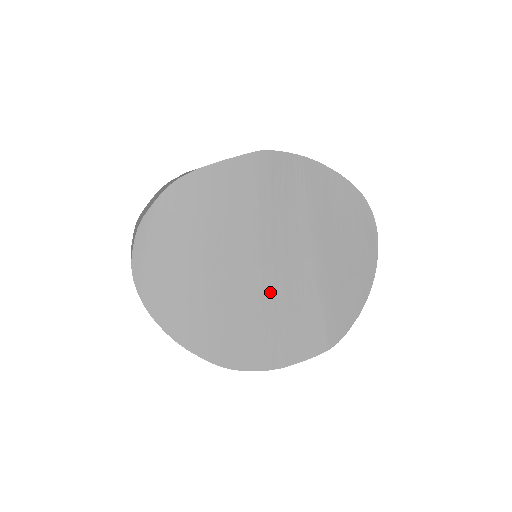
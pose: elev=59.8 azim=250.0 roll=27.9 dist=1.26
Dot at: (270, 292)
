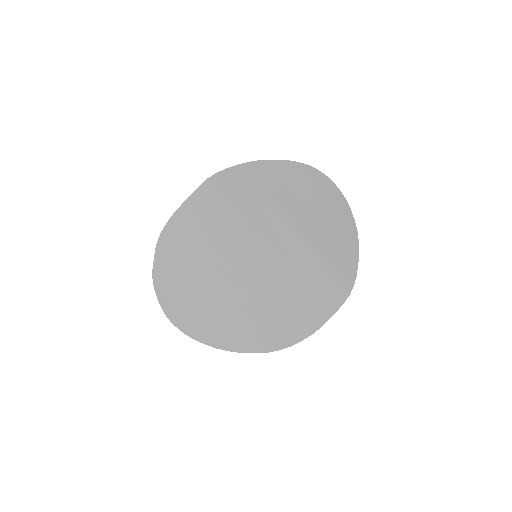
Dot at: (276, 276)
